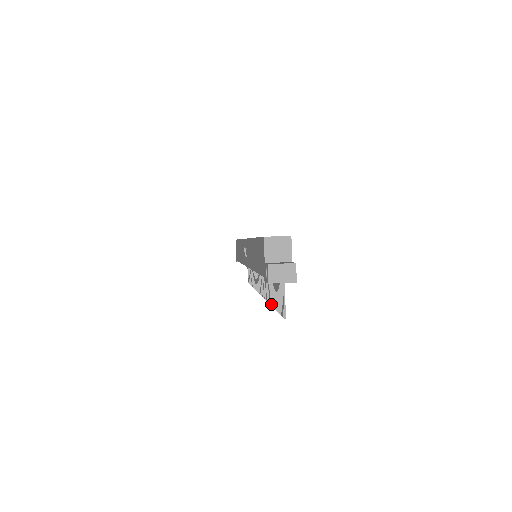
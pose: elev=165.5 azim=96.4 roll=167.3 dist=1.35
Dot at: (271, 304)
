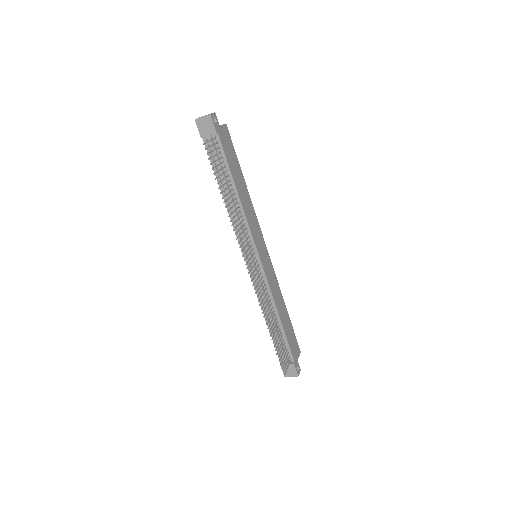
Dot at: (224, 202)
